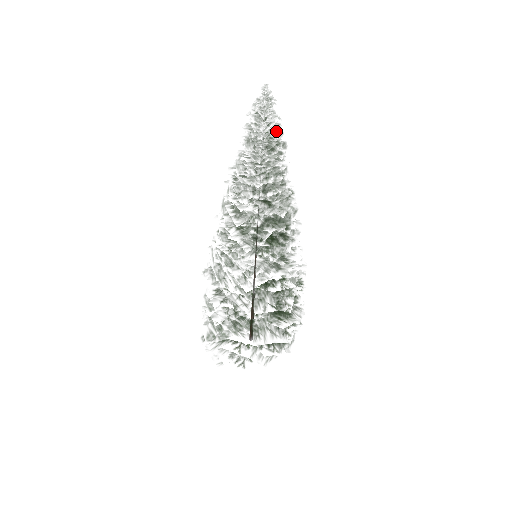
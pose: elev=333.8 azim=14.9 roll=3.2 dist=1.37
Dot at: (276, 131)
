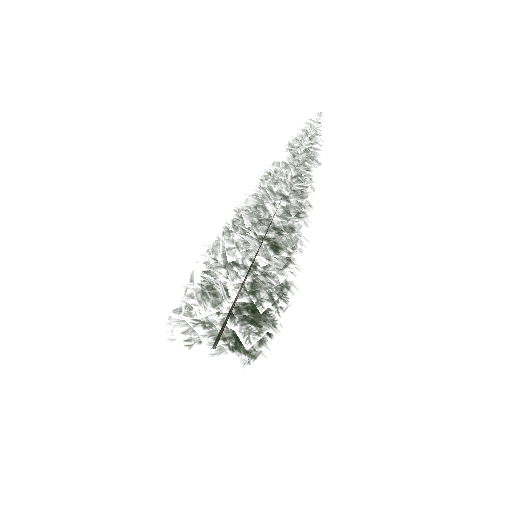
Dot at: (316, 148)
